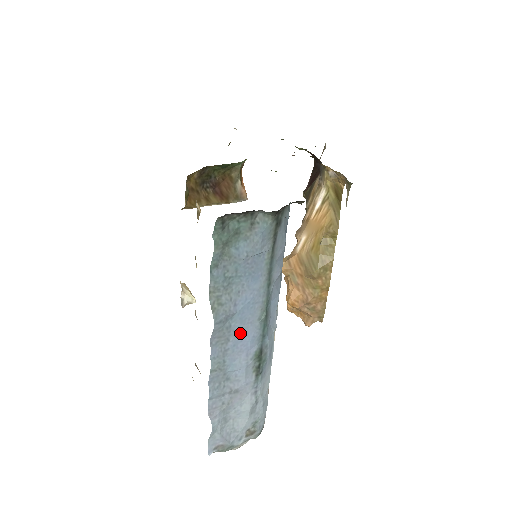
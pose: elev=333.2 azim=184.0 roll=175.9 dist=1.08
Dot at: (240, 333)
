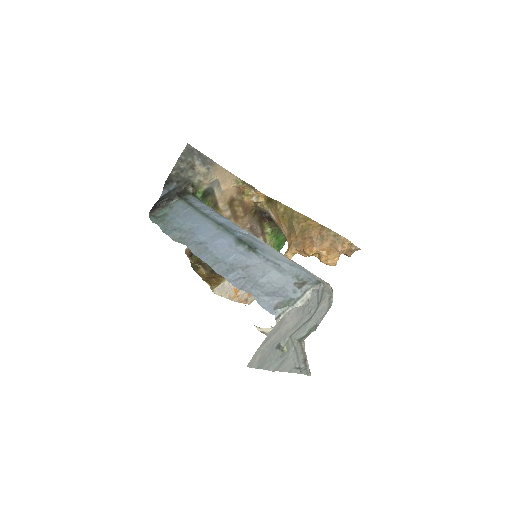
Dot at: (212, 241)
